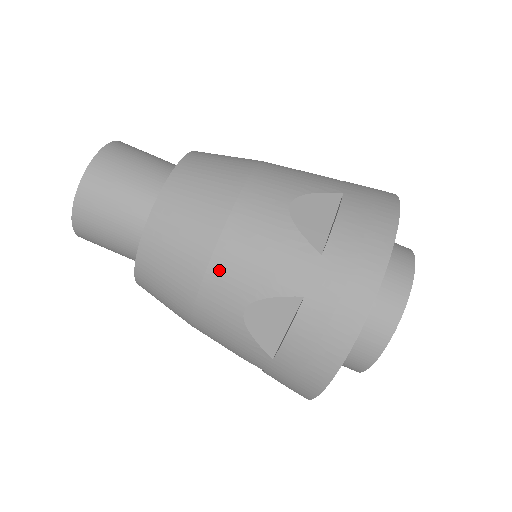
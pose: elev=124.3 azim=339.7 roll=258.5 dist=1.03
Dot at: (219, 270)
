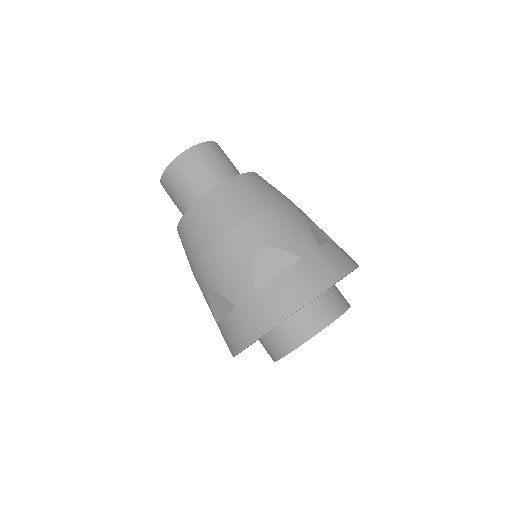
Dot at: (259, 221)
